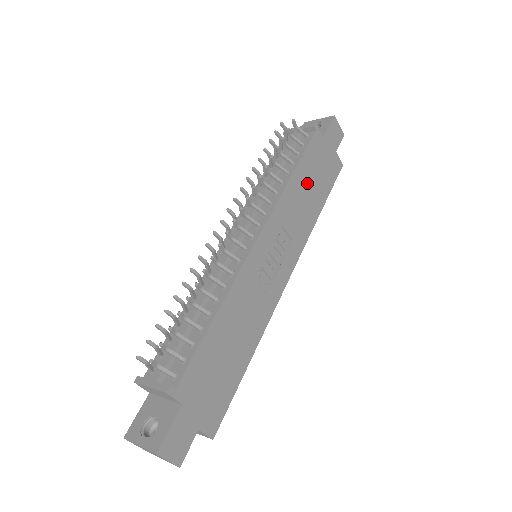
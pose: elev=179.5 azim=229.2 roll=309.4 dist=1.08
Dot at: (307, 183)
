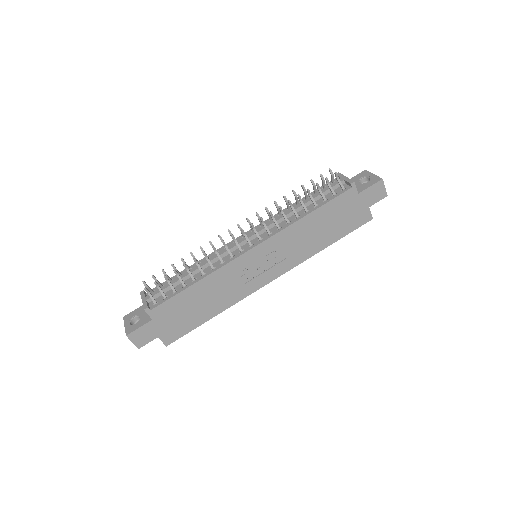
Dot at: (322, 223)
